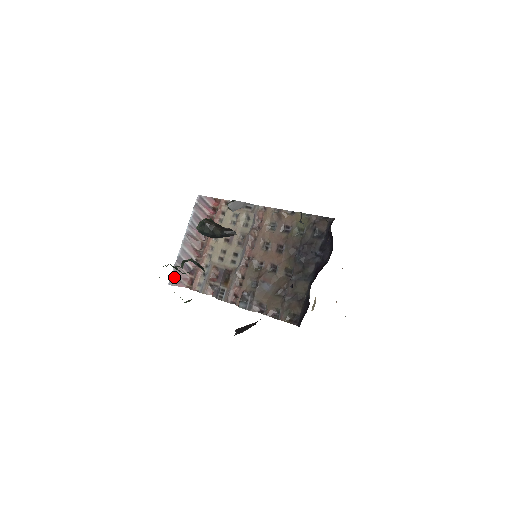
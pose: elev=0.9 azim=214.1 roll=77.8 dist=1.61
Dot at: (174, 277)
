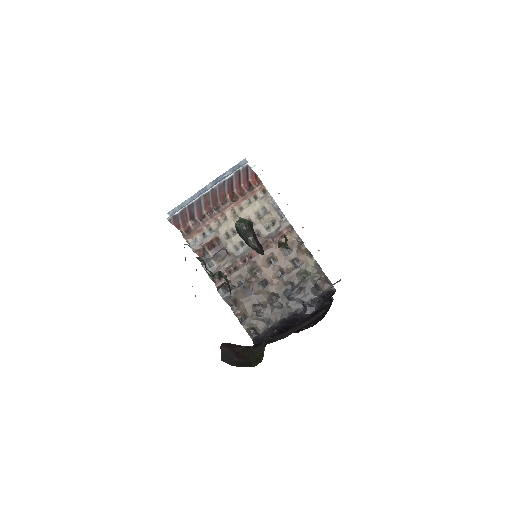
Dot at: (176, 217)
